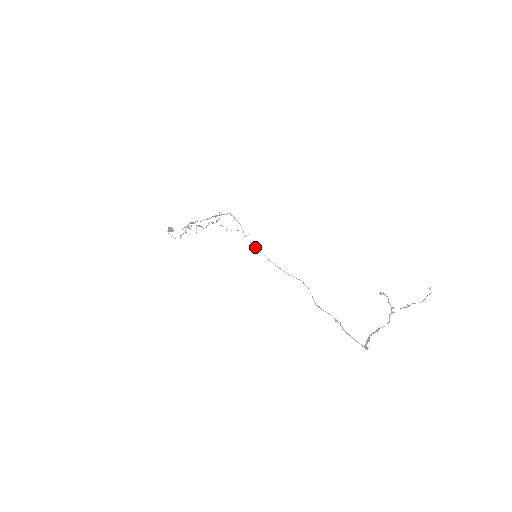
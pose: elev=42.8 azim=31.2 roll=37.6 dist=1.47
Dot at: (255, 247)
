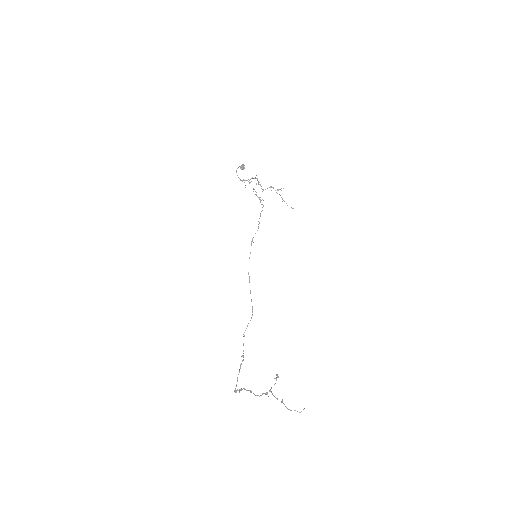
Dot at: occluded
